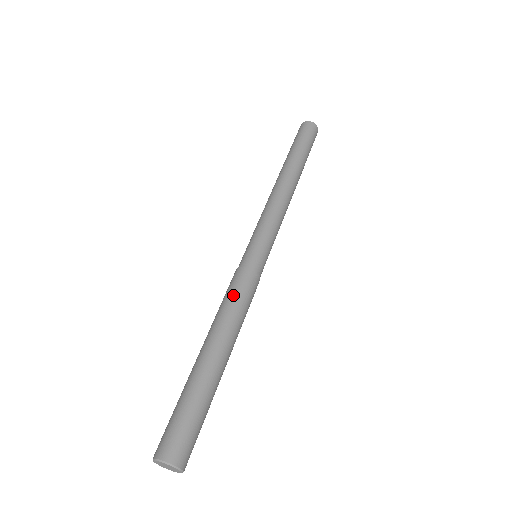
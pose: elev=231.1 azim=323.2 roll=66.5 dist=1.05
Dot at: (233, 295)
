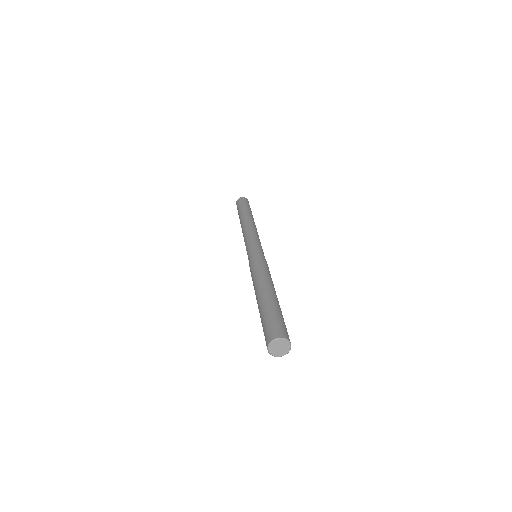
Dot at: (253, 271)
